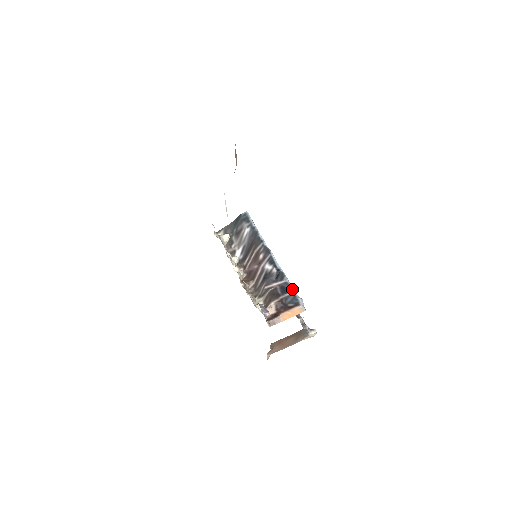
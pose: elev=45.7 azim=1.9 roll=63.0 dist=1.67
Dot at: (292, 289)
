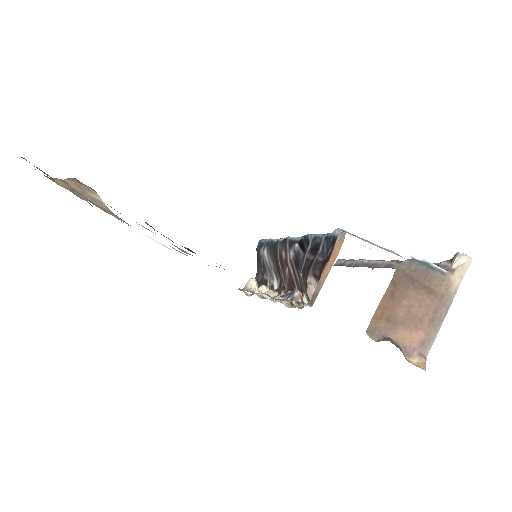
Dot at: (321, 236)
